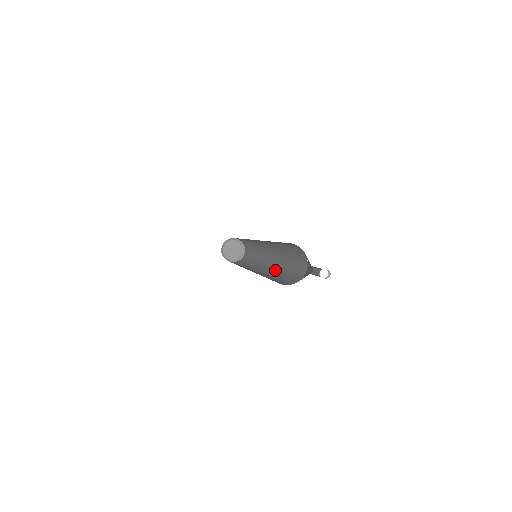
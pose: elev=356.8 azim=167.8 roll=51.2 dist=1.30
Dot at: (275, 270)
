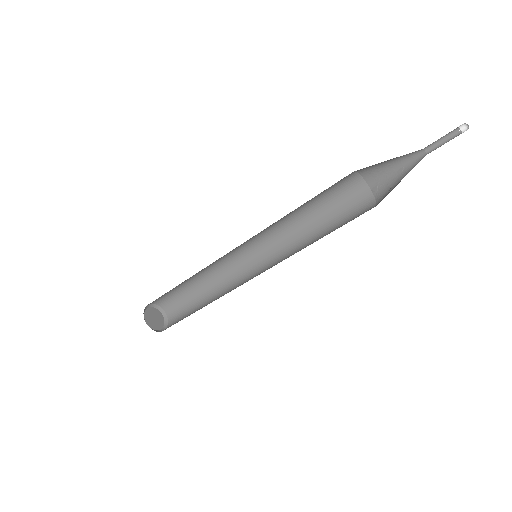
Dot at: (298, 245)
